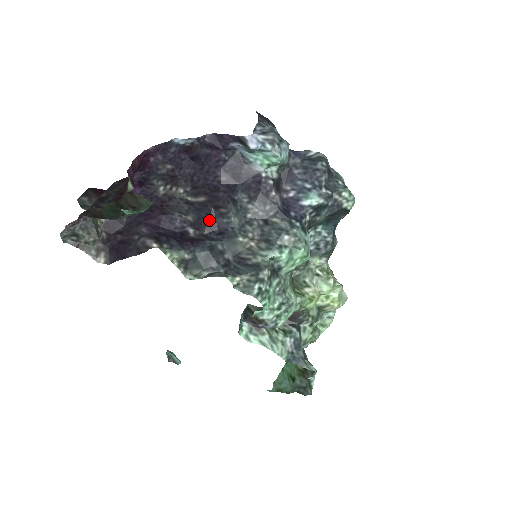
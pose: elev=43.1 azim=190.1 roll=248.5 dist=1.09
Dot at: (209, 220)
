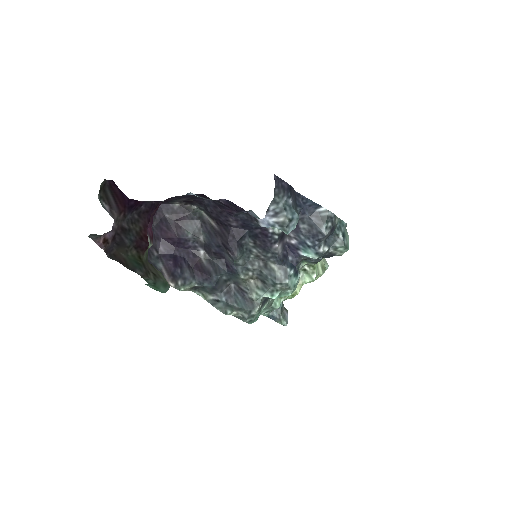
Dot at: (218, 252)
